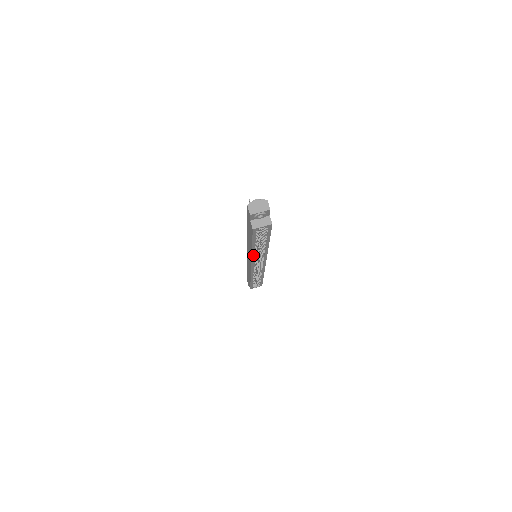
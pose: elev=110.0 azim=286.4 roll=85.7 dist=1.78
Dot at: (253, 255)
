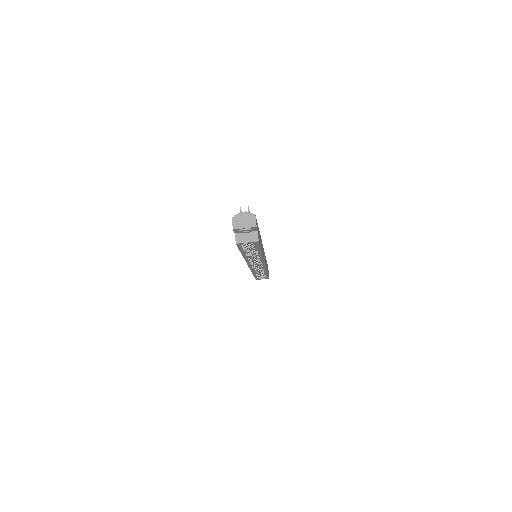
Dot at: (247, 260)
